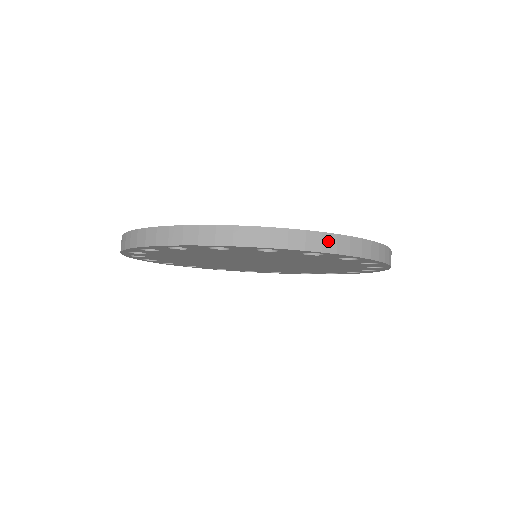
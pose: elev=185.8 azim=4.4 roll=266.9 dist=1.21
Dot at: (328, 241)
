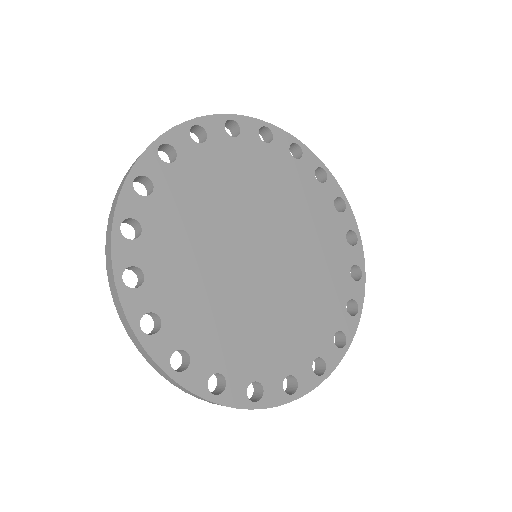
Dot at: (169, 379)
